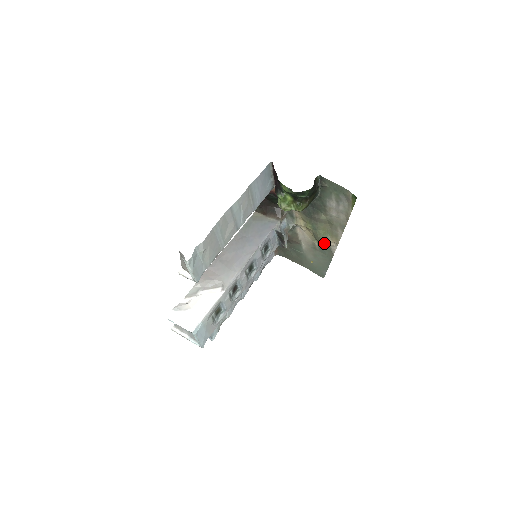
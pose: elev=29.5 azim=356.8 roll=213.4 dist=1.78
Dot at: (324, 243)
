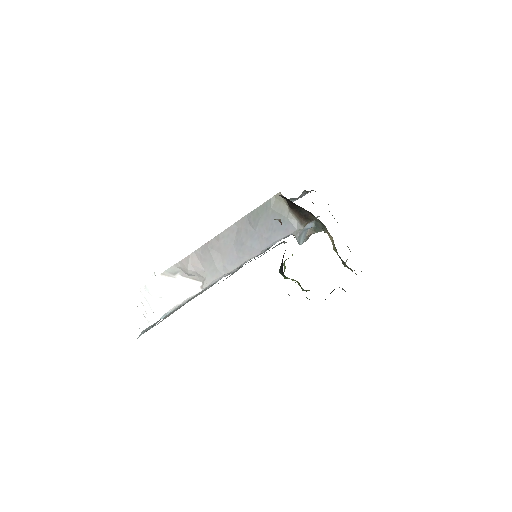
Dot at: occluded
